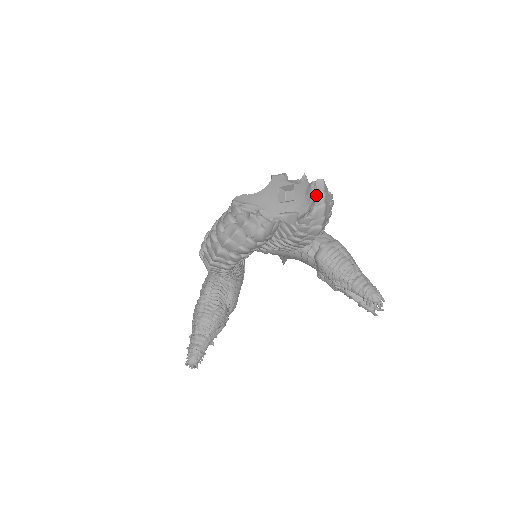
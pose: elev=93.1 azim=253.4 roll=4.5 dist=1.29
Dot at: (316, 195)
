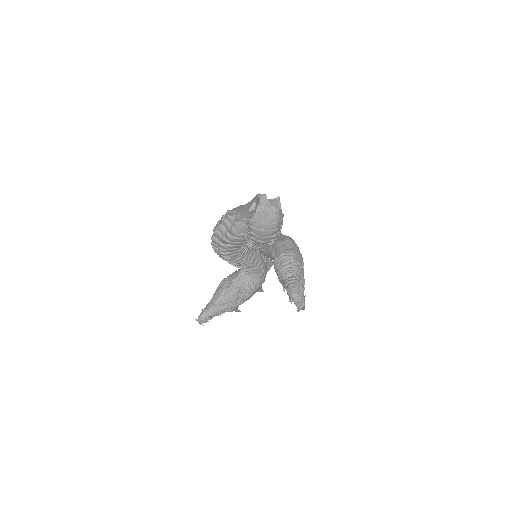
Dot at: (258, 205)
